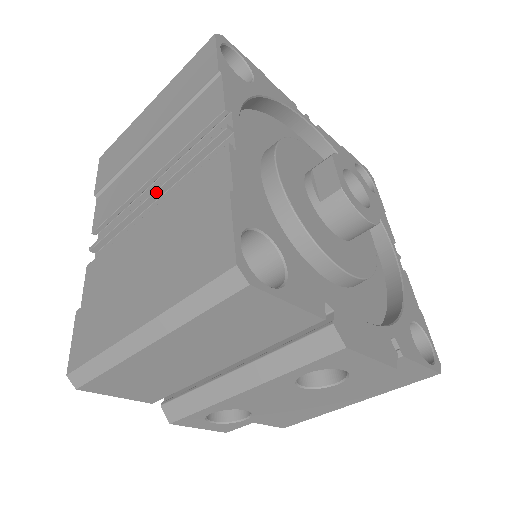
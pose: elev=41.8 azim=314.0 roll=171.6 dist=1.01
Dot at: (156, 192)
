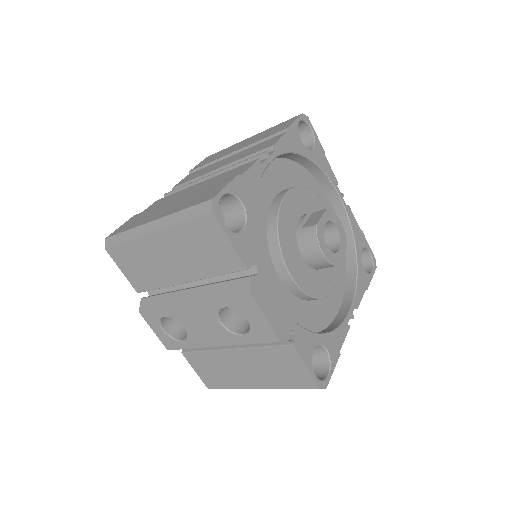
Dot at: (215, 174)
